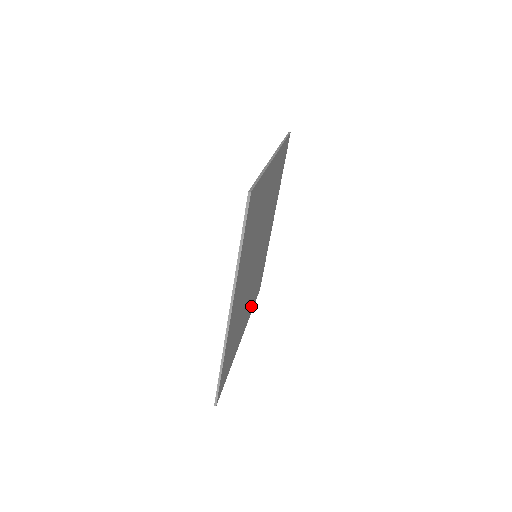
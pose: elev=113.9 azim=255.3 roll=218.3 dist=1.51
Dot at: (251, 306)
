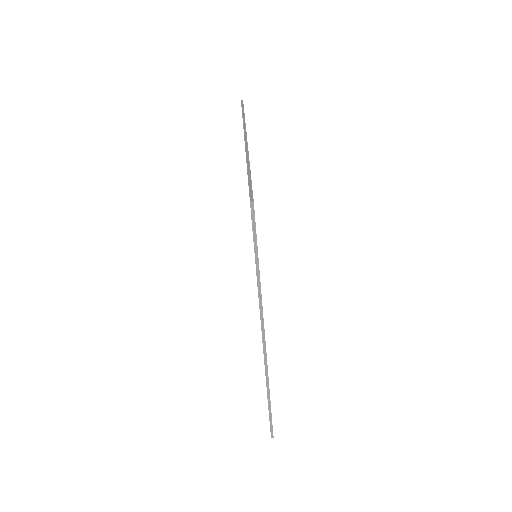
Dot at: occluded
